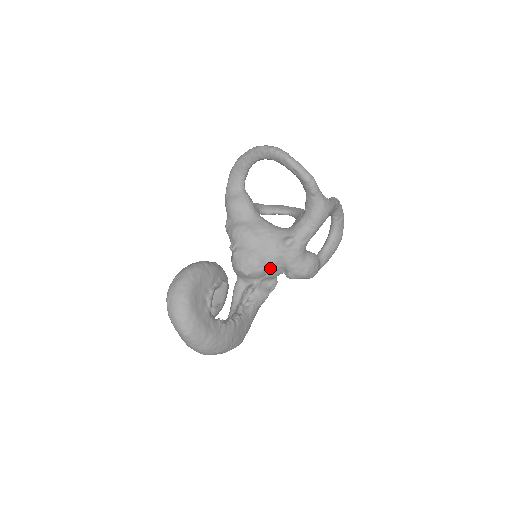
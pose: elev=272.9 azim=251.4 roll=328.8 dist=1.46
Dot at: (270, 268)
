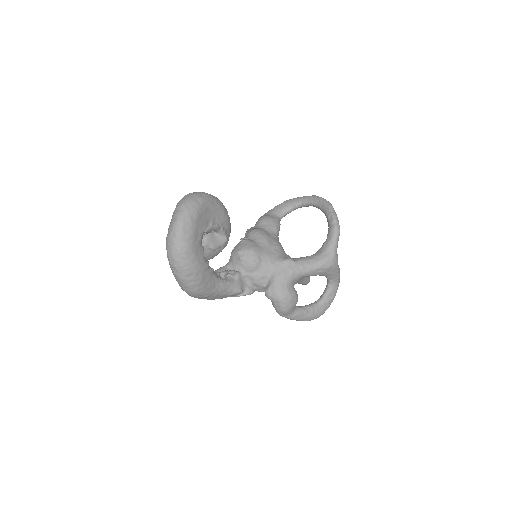
Dot at: (260, 269)
